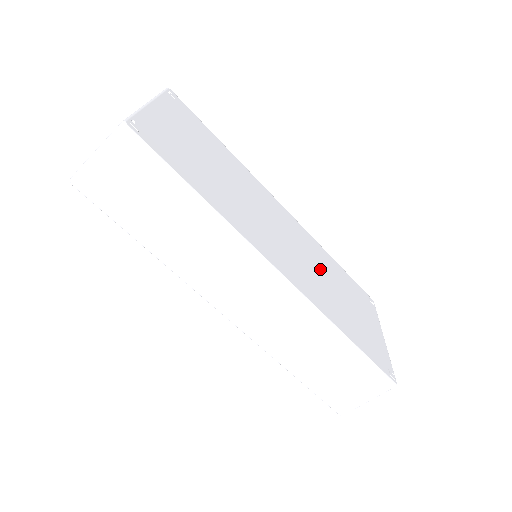
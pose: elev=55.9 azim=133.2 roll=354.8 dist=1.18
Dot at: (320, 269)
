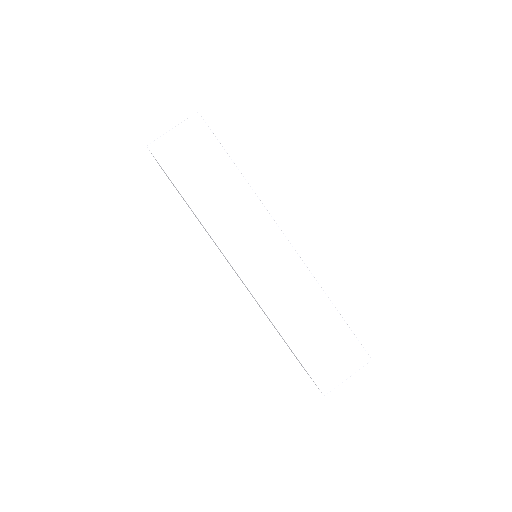
Dot at: occluded
